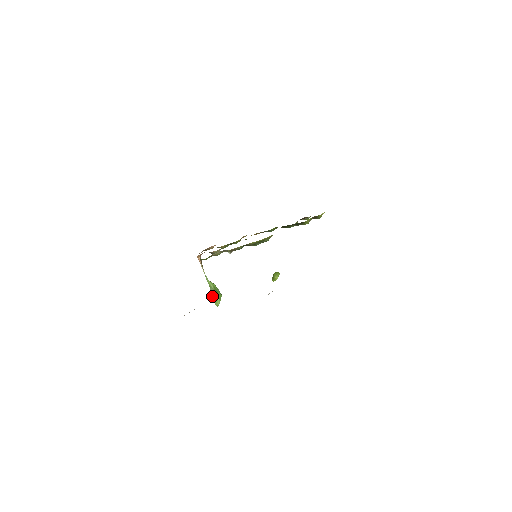
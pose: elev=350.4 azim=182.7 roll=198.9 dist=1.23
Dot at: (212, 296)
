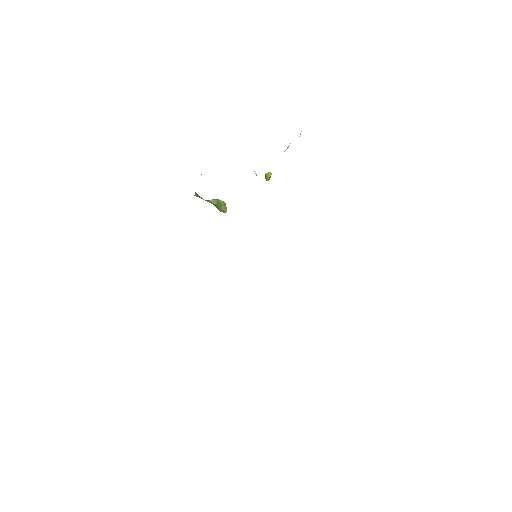
Dot at: occluded
